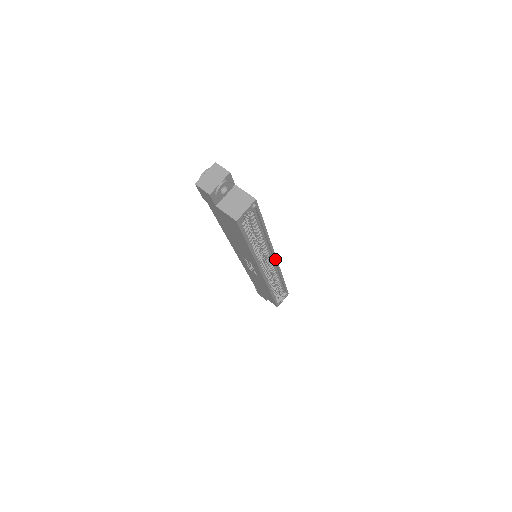
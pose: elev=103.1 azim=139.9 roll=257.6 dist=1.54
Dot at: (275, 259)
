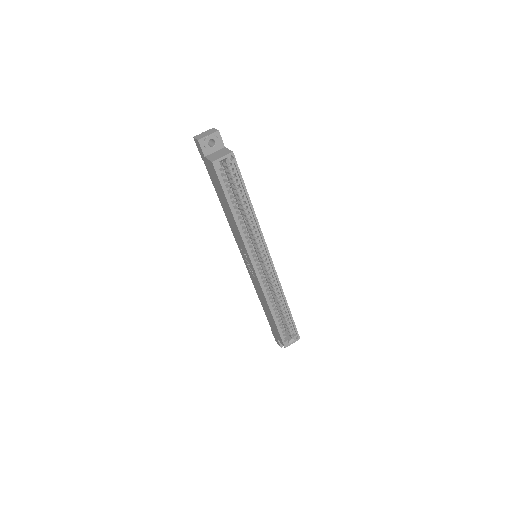
Dot at: (269, 257)
